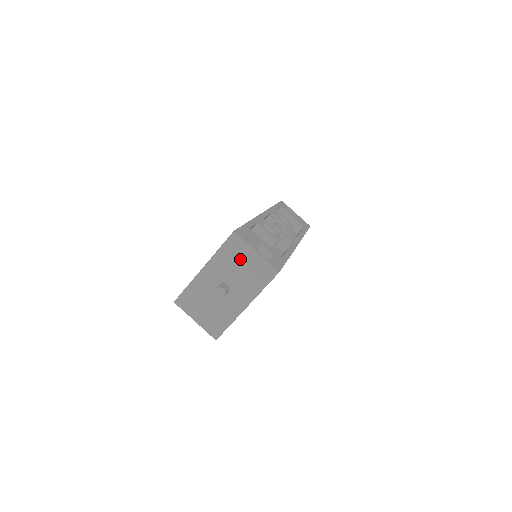
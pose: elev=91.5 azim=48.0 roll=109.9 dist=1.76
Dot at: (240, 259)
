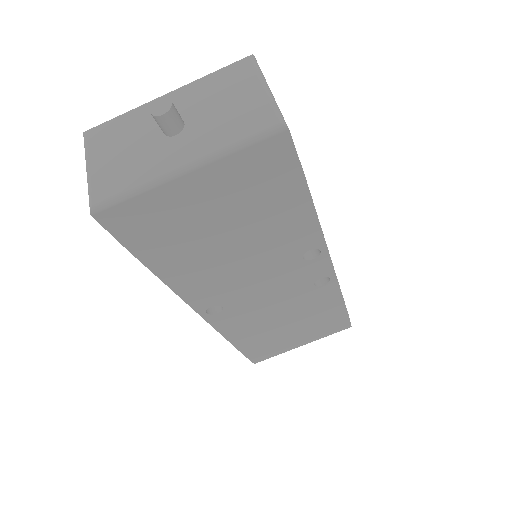
Dot at: (235, 90)
